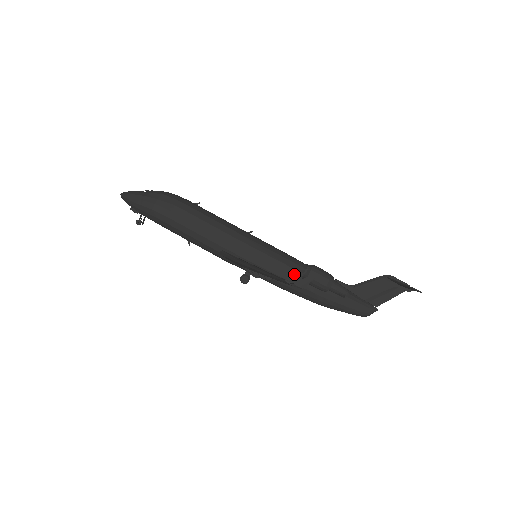
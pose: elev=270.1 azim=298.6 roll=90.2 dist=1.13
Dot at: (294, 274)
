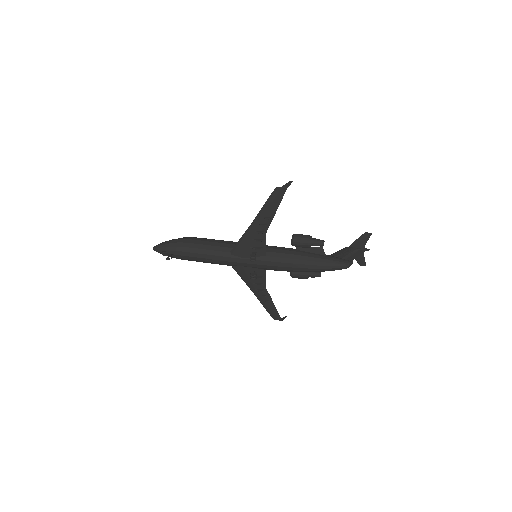
Dot at: (285, 249)
